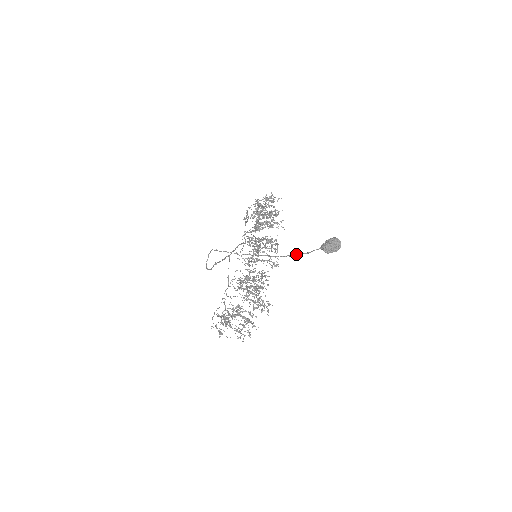
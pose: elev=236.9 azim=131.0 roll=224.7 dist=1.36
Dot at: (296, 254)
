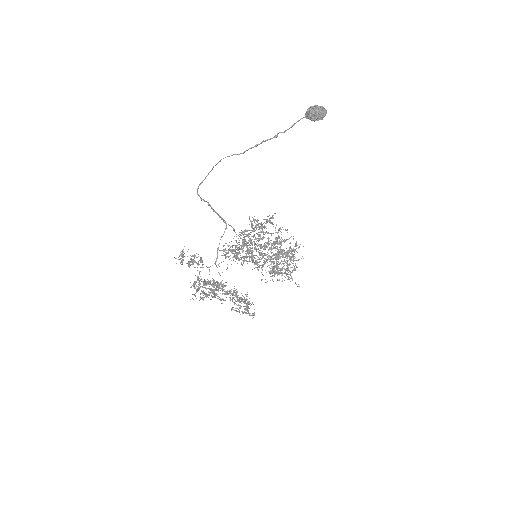
Dot at: (282, 132)
